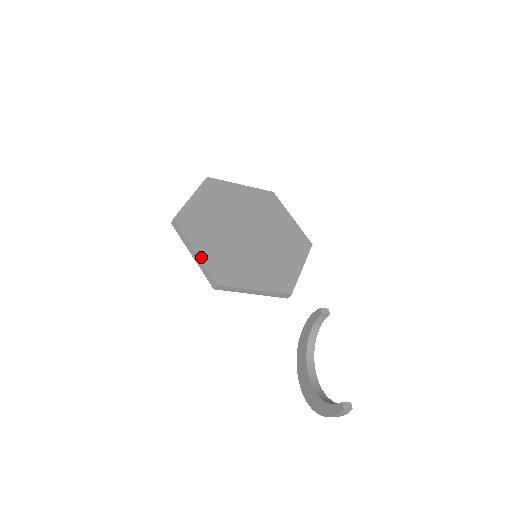
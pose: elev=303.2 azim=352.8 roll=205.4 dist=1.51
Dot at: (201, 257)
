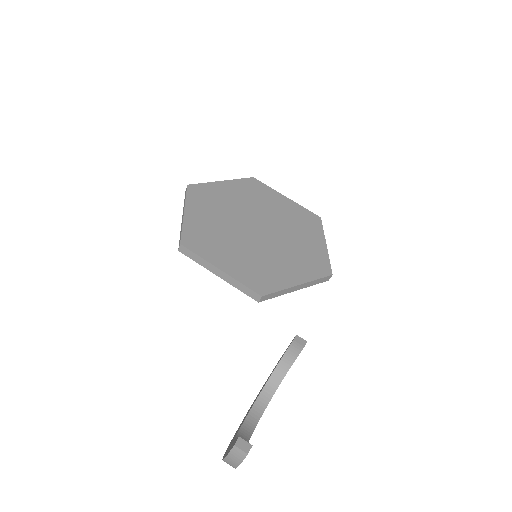
Dot at: (186, 219)
